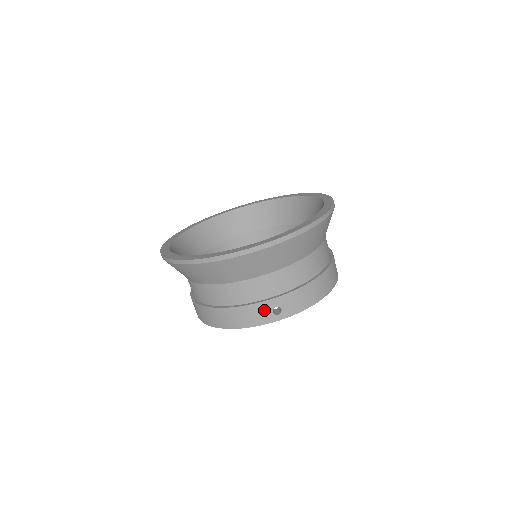
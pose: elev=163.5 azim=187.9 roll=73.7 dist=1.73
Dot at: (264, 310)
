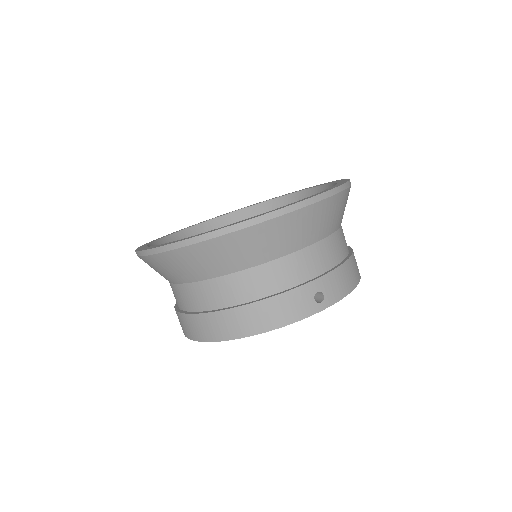
Dot at: (304, 297)
